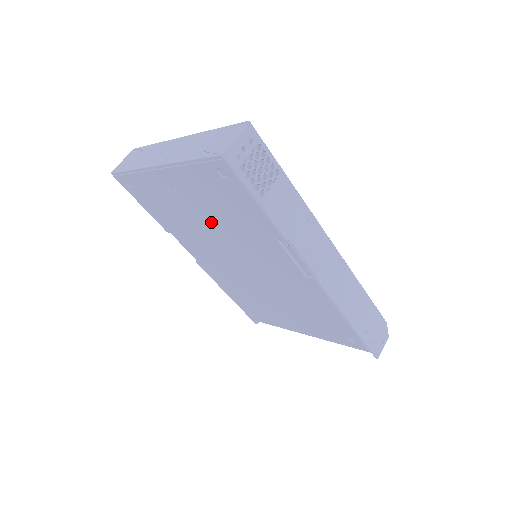
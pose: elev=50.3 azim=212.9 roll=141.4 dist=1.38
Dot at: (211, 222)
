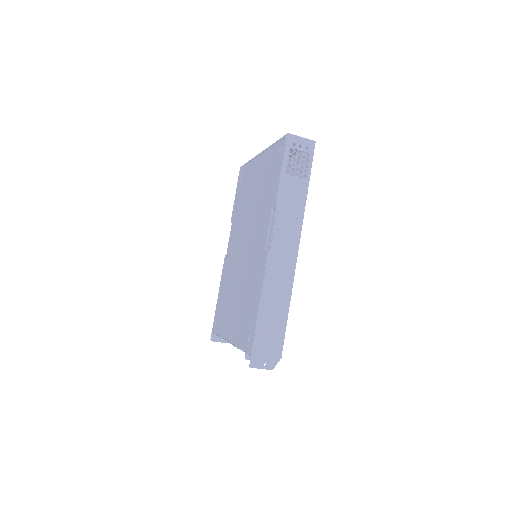
Dot at: (255, 201)
